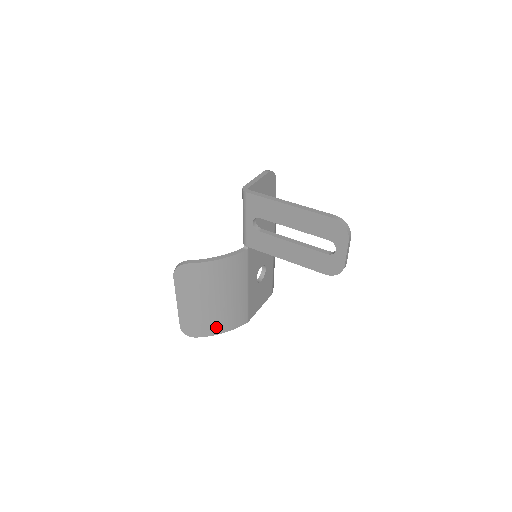
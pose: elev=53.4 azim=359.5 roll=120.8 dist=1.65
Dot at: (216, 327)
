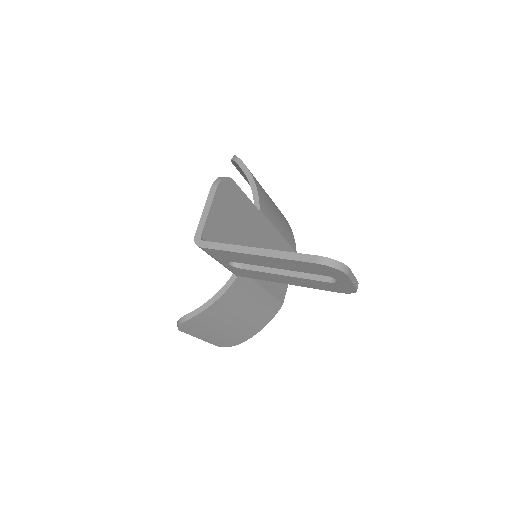
Dot at: (252, 331)
